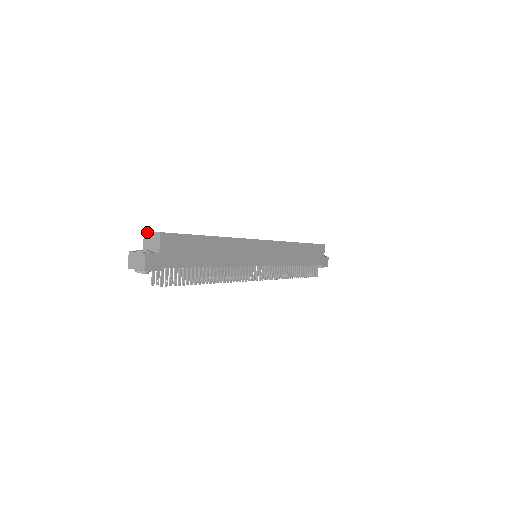
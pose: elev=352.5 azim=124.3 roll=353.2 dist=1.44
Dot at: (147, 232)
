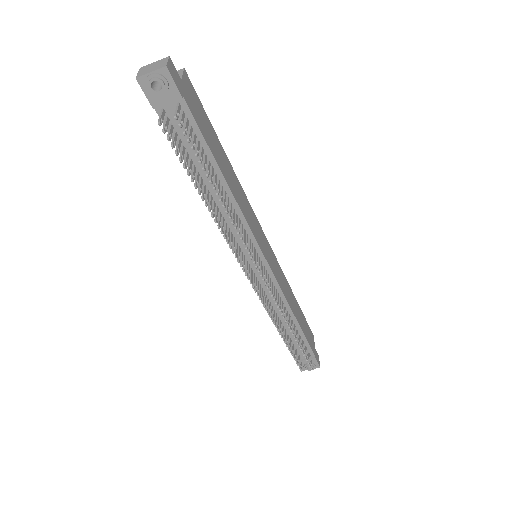
Dot at: occluded
